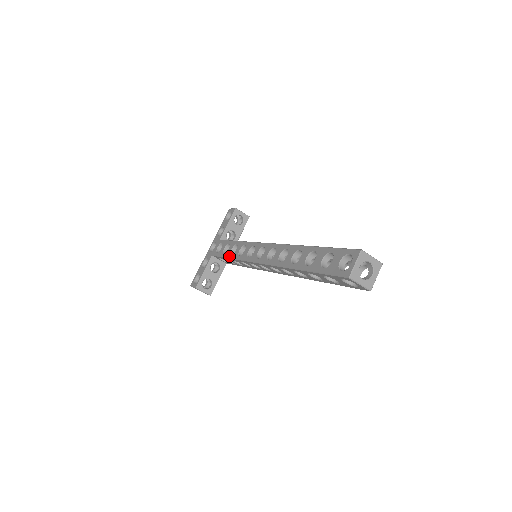
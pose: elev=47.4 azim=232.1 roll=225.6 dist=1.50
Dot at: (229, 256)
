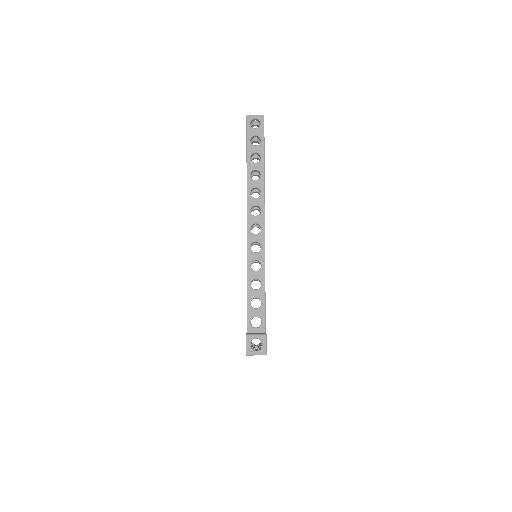
Dot at: occluded
